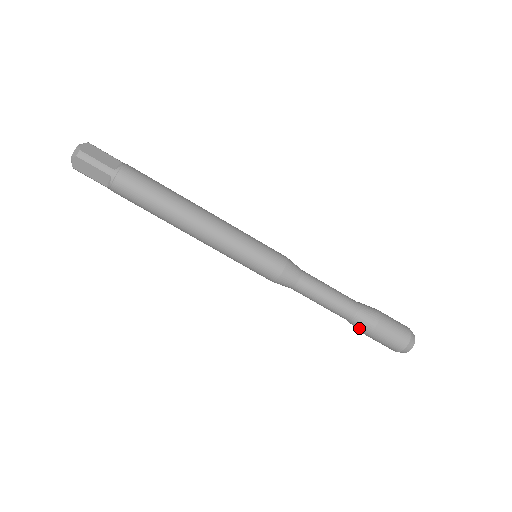
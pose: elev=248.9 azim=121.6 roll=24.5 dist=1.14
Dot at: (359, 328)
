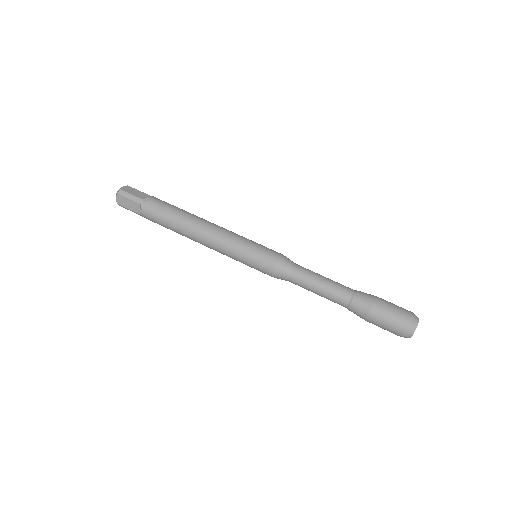
Dot at: (365, 298)
